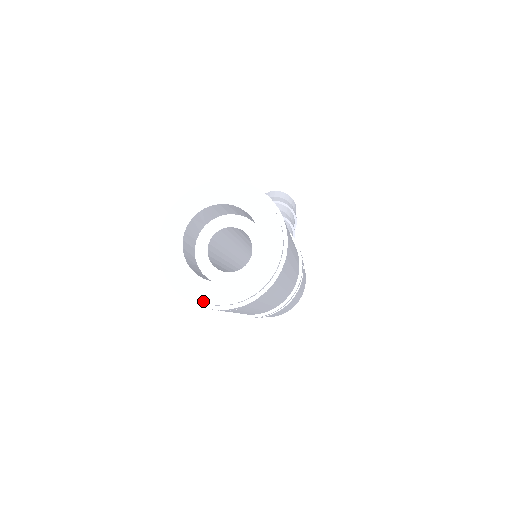
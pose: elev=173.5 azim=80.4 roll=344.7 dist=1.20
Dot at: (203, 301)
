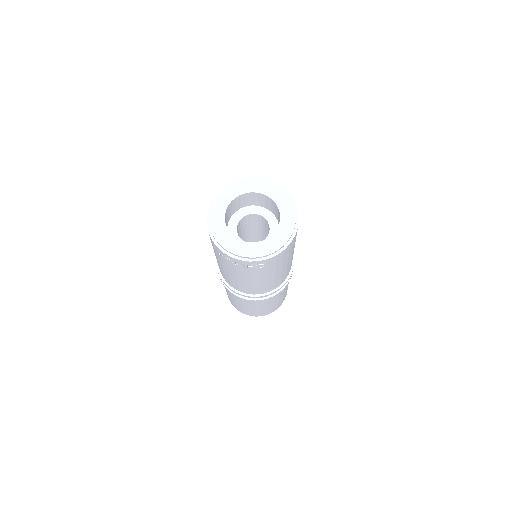
Dot at: (240, 255)
